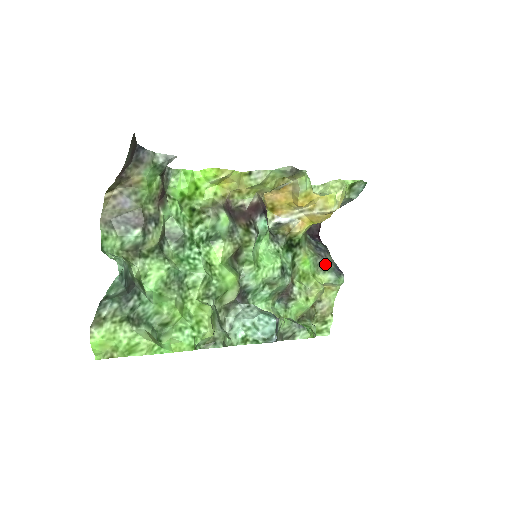
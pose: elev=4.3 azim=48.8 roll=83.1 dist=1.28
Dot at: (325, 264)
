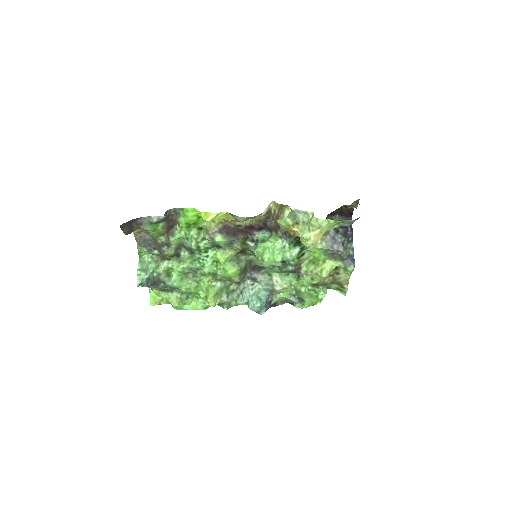
Dot at: (336, 255)
